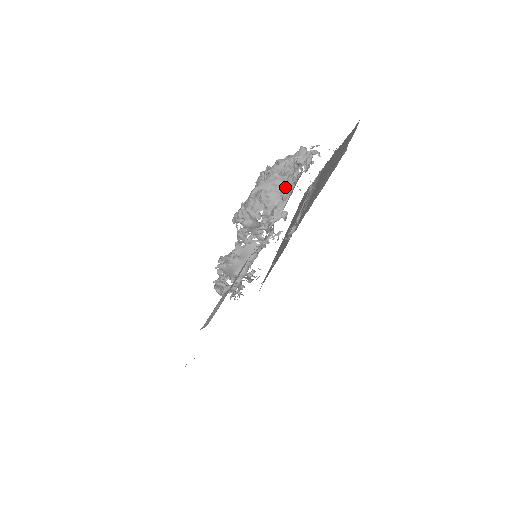
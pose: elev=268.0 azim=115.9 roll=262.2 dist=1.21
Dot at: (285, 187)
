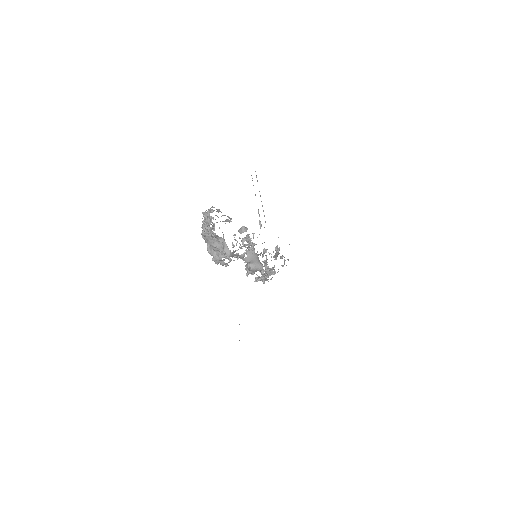
Dot at: (216, 238)
